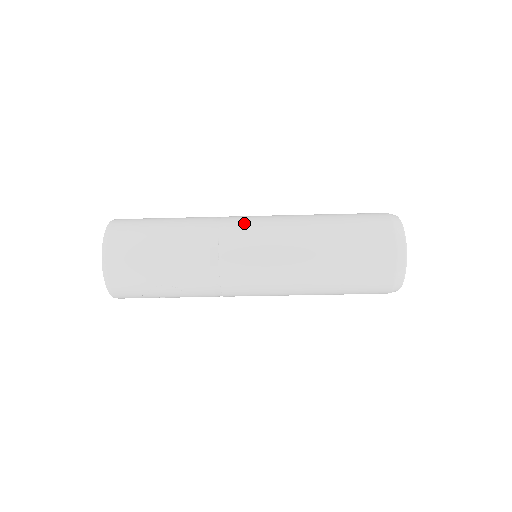
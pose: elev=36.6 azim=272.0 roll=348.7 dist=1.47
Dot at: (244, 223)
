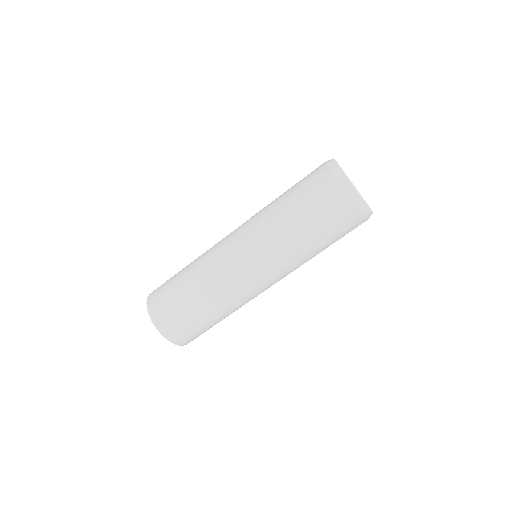
Dot at: (230, 246)
